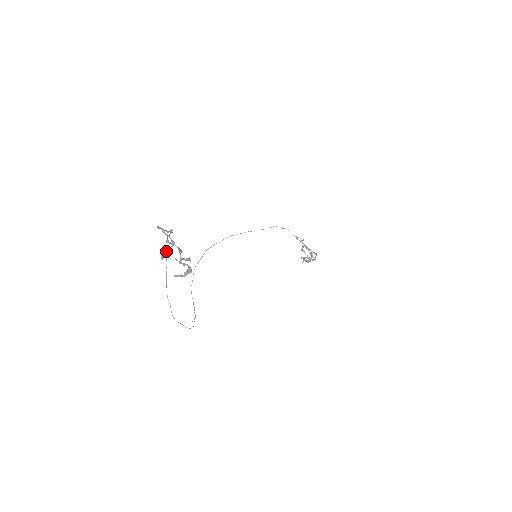
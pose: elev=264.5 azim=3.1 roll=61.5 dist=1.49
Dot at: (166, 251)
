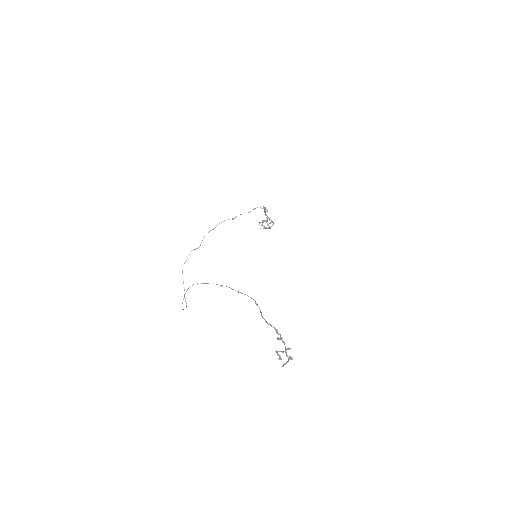
Dot at: occluded
